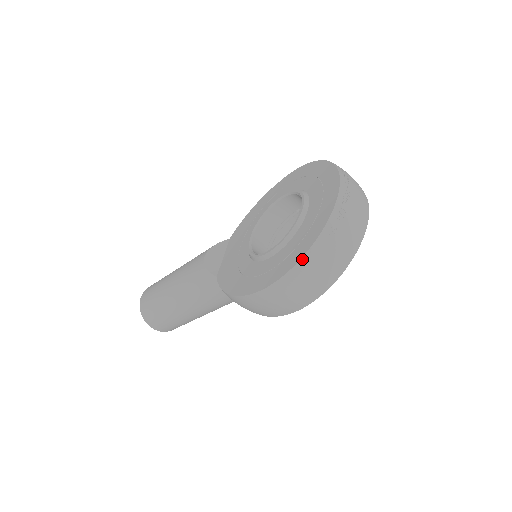
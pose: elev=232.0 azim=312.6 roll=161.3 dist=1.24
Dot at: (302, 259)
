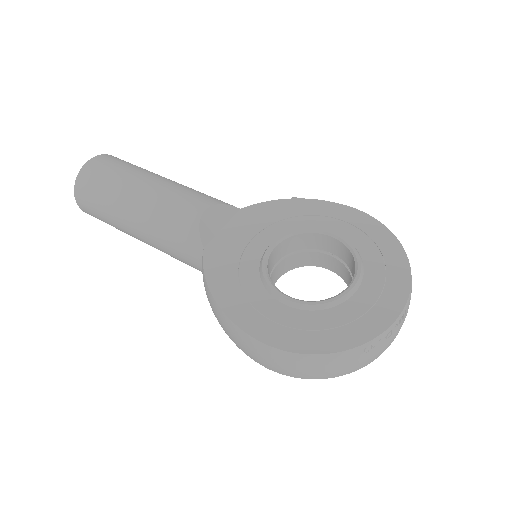
Dot at: (324, 355)
